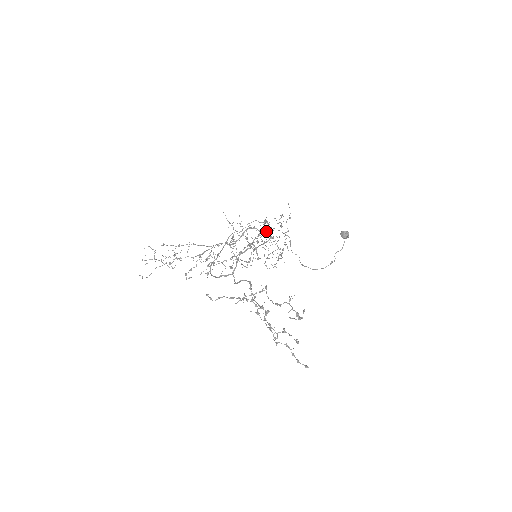
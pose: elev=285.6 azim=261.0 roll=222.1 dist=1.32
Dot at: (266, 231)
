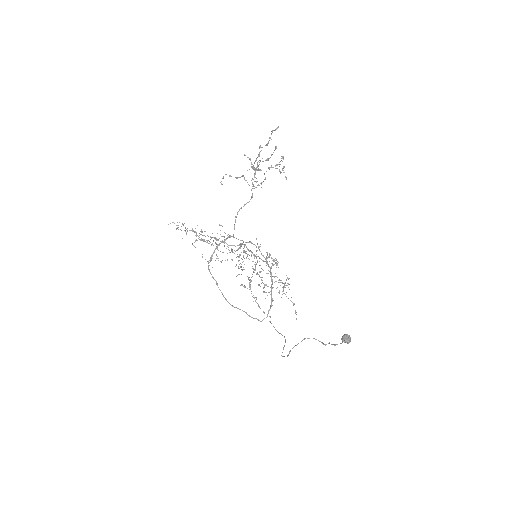
Dot at: occluded
